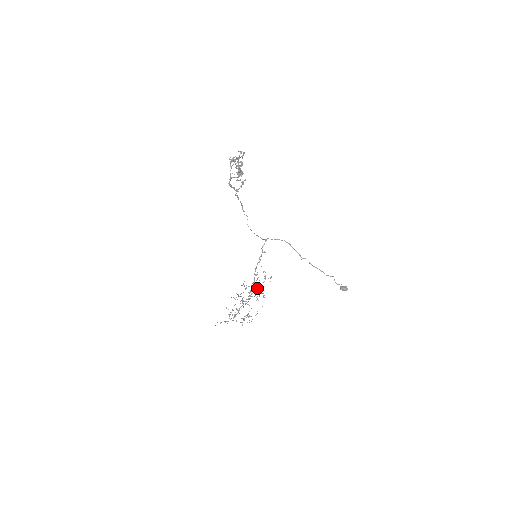
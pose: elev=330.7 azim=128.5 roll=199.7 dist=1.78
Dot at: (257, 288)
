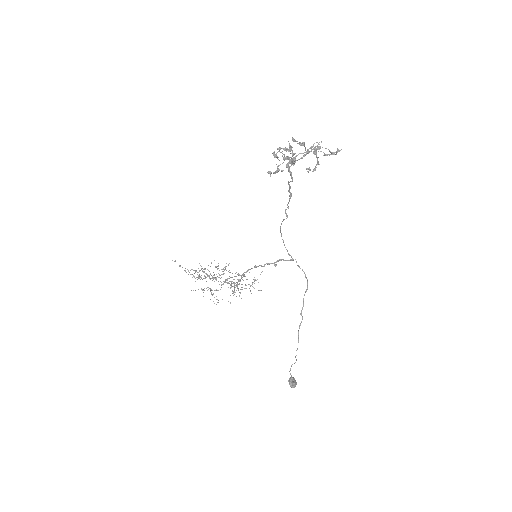
Dot at: occluded
